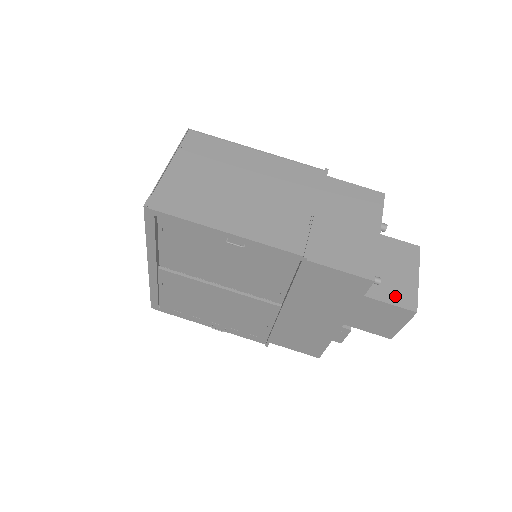
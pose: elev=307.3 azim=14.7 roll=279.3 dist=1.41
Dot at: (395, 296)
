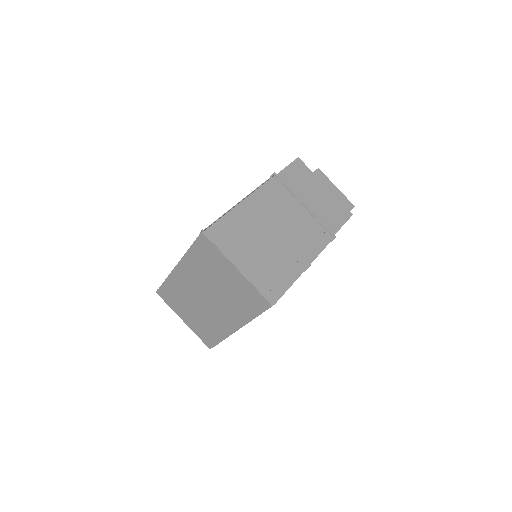
Dot at: occluded
